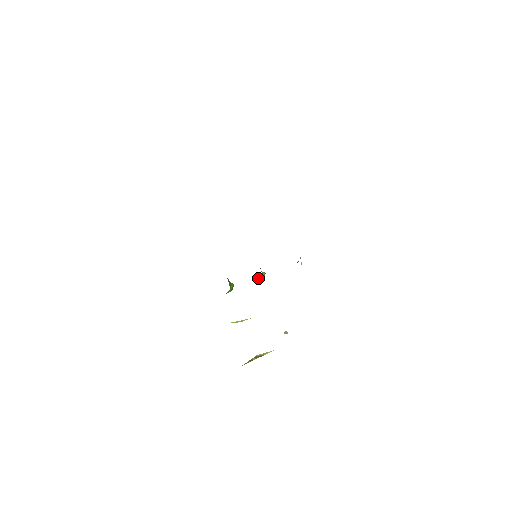
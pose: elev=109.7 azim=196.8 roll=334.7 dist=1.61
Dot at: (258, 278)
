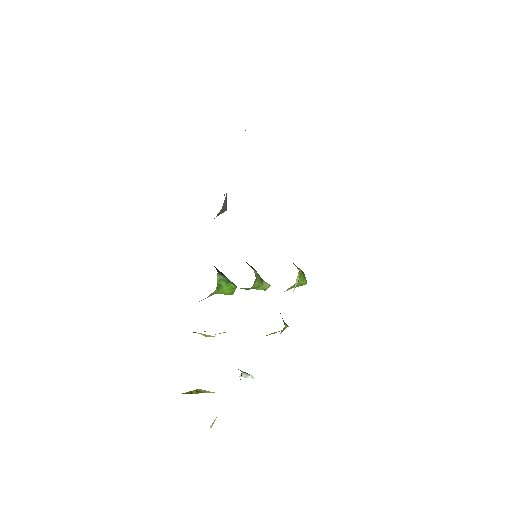
Dot at: occluded
